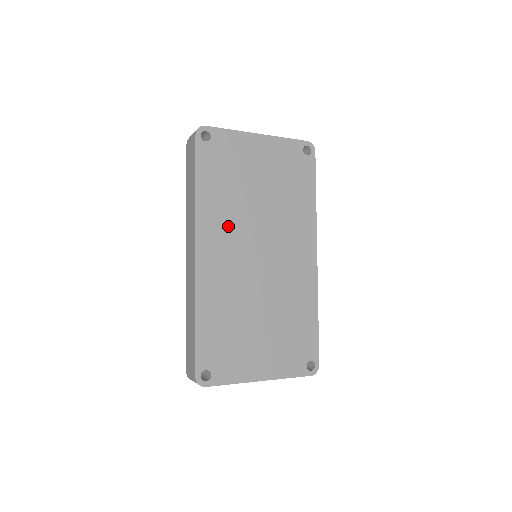
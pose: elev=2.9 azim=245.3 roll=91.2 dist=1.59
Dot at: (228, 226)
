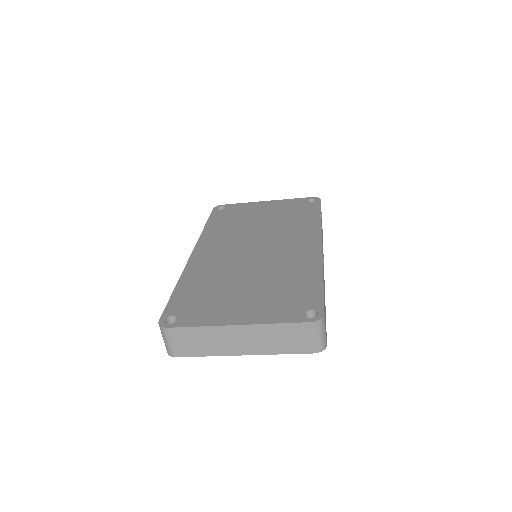
Dot at: (227, 238)
